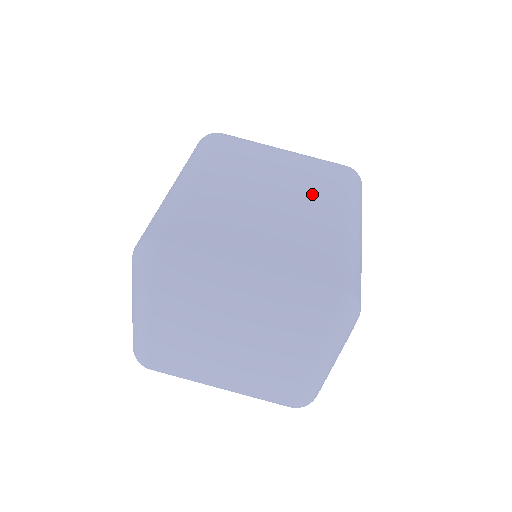
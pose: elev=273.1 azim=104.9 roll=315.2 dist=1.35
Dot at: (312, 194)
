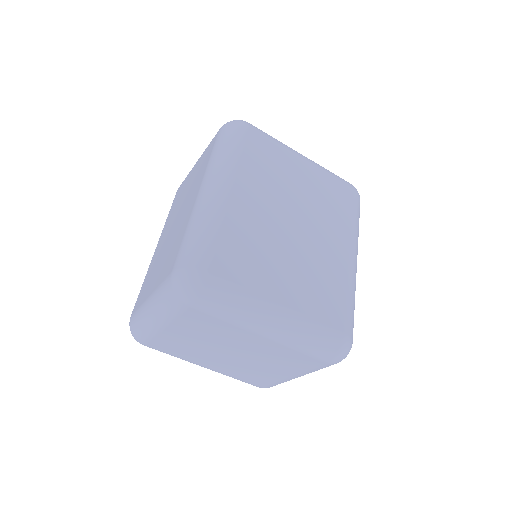
Dot at: (326, 222)
